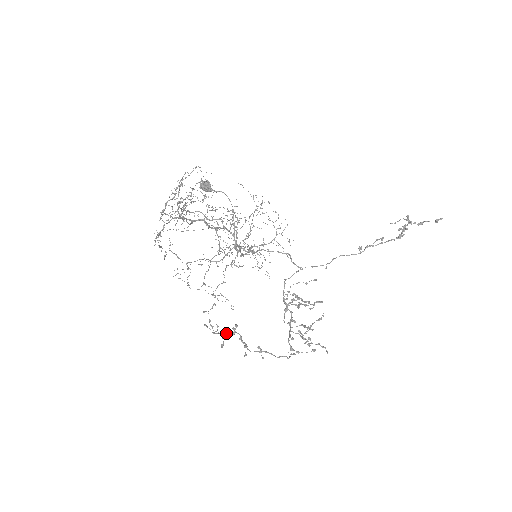
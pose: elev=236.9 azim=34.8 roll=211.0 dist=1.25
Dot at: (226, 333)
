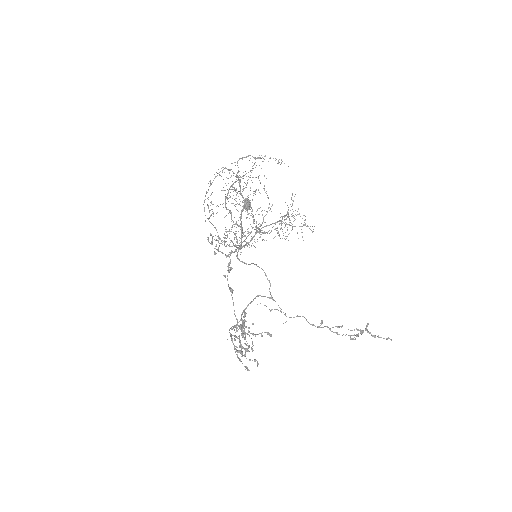
Dot at: occluded
